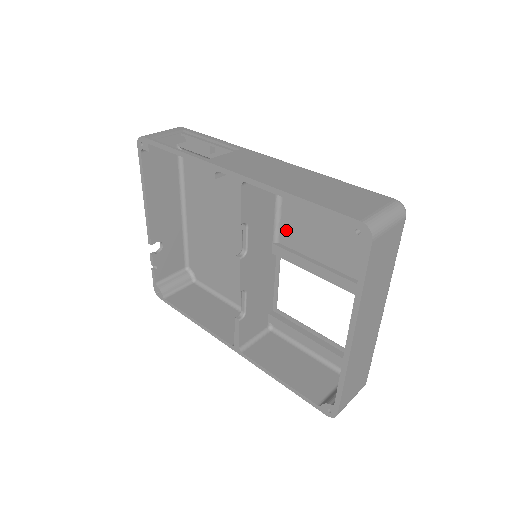
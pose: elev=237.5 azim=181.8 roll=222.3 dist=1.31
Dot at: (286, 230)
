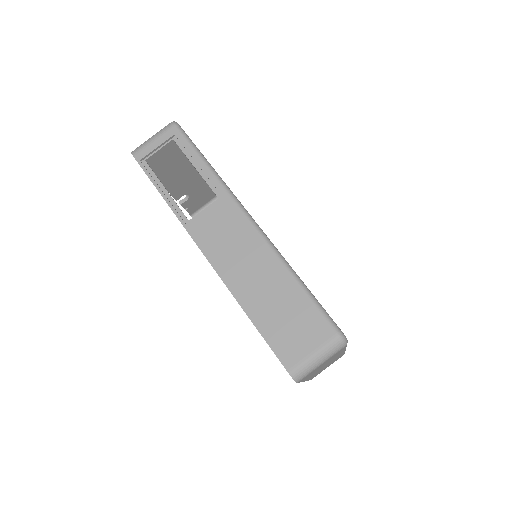
Dot at: occluded
